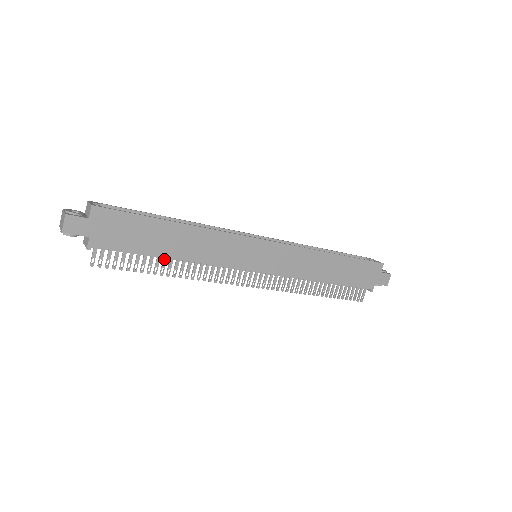
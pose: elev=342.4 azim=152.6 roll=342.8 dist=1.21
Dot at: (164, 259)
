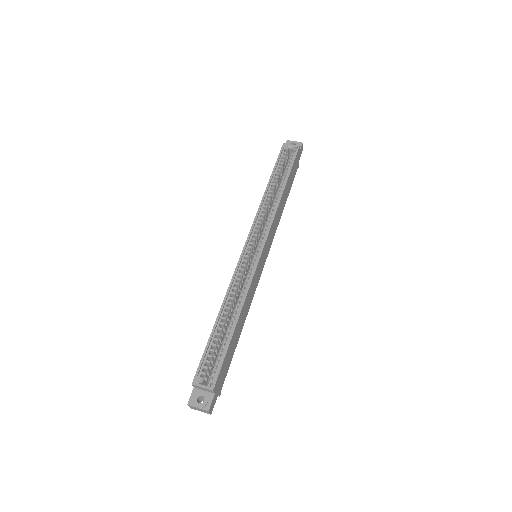
Dot at: occluded
